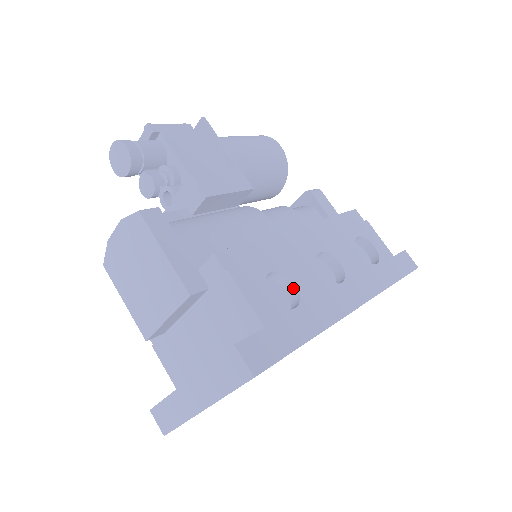
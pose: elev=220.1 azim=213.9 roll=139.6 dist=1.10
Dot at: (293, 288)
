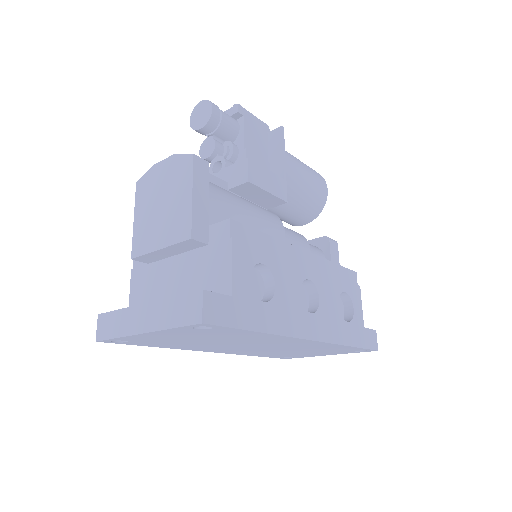
Dot at: (272, 288)
